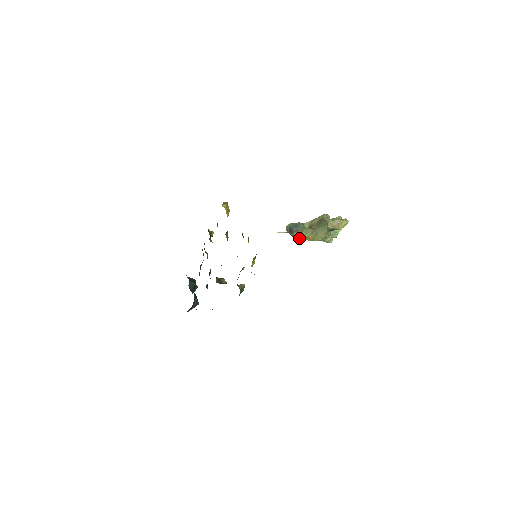
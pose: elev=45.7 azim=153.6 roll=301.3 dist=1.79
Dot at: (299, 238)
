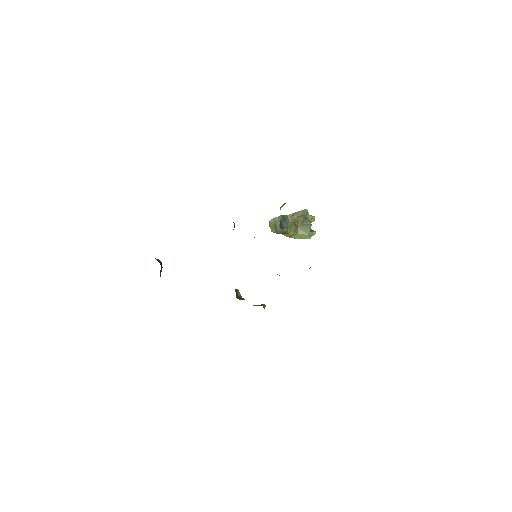
Dot at: (280, 232)
